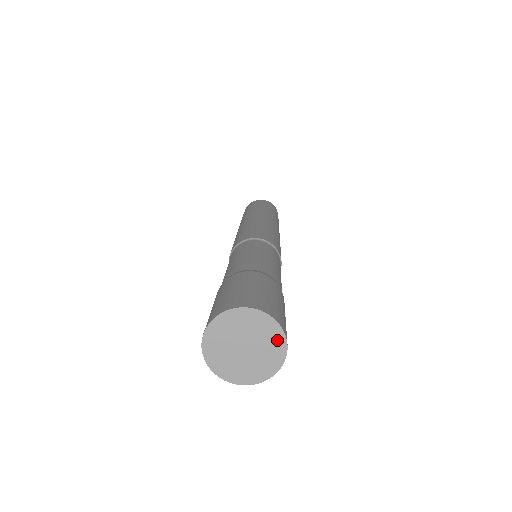
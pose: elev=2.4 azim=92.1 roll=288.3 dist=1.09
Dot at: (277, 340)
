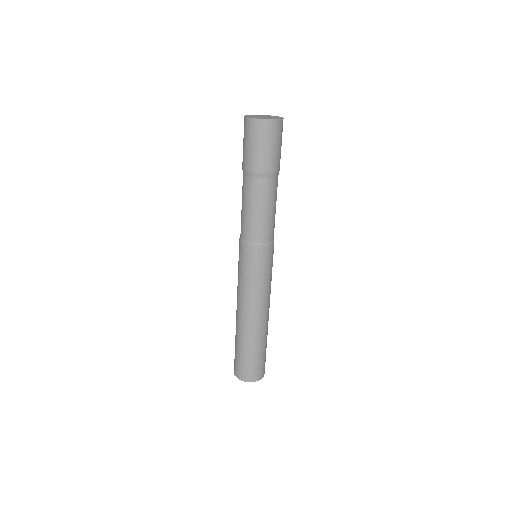
Dot at: (278, 117)
